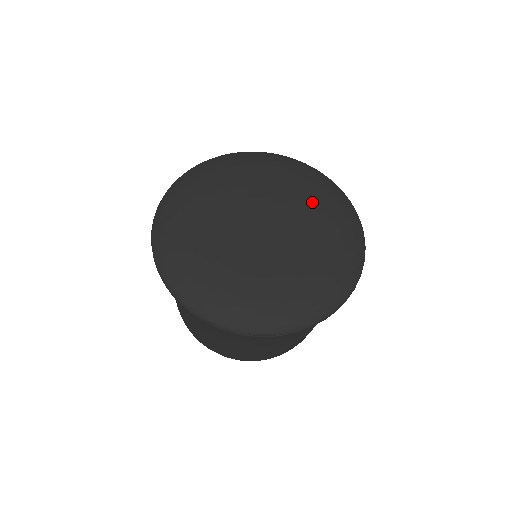
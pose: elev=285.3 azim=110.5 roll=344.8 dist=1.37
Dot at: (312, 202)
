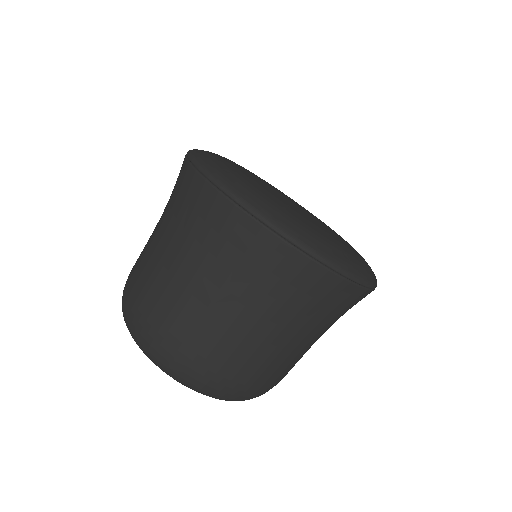
Dot at: occluded
